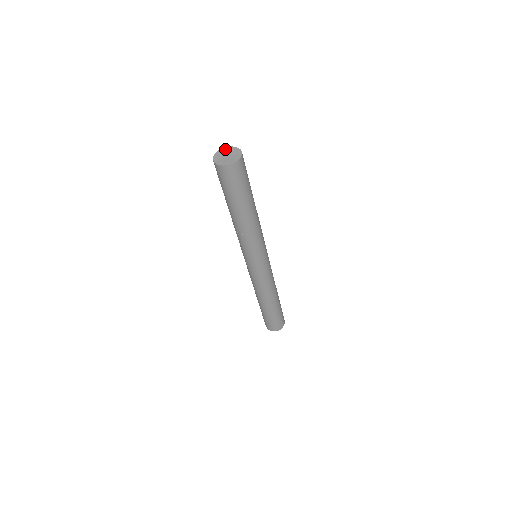
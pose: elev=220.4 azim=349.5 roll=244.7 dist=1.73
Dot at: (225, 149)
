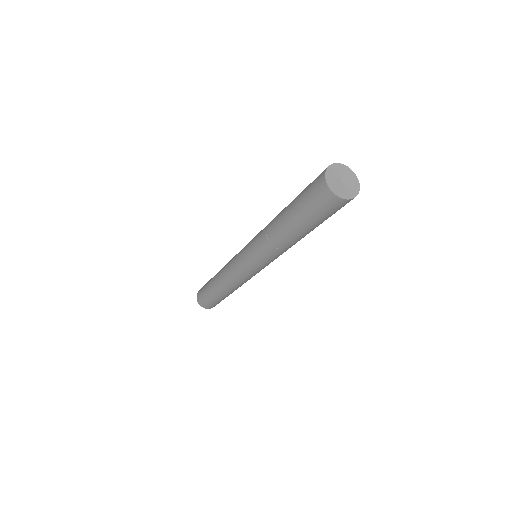
Dot at: (350, 172)
